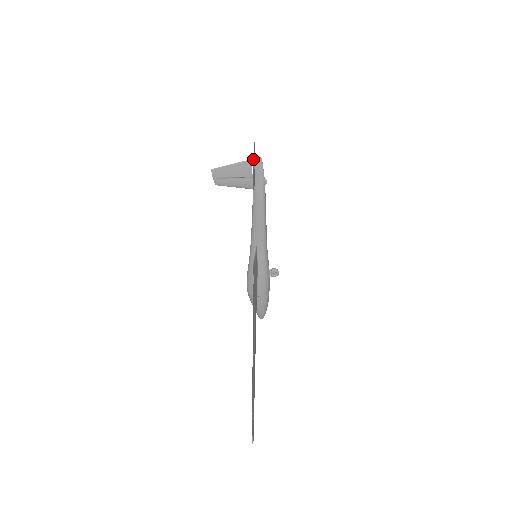
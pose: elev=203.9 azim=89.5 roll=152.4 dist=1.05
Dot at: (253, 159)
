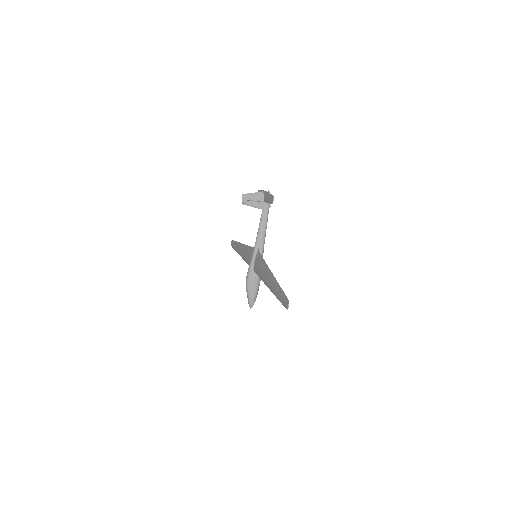
Dot at: (265, 192)
